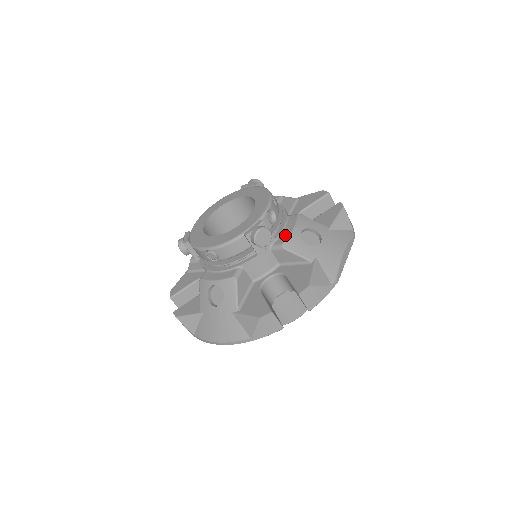
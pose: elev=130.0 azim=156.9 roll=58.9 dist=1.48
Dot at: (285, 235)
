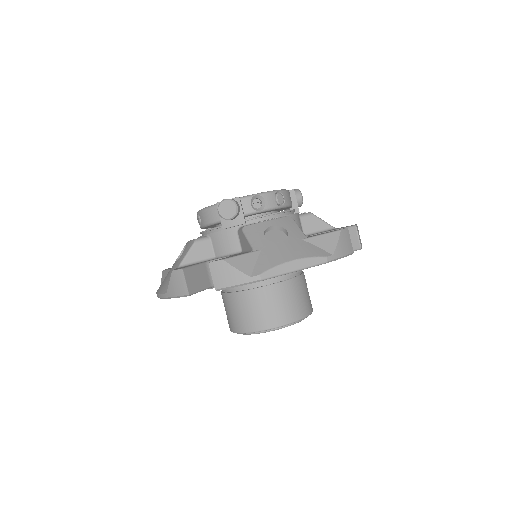
Dot at: (255, 222)
